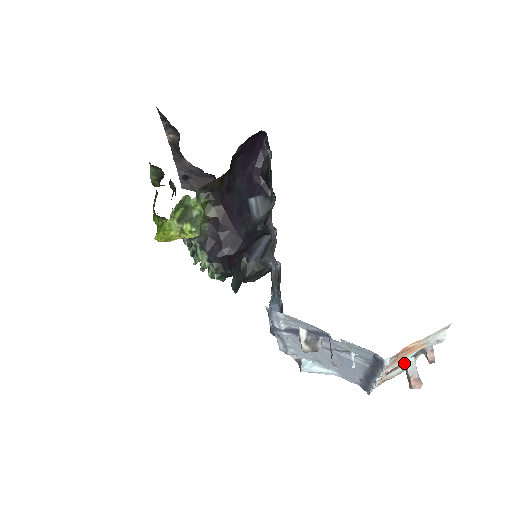
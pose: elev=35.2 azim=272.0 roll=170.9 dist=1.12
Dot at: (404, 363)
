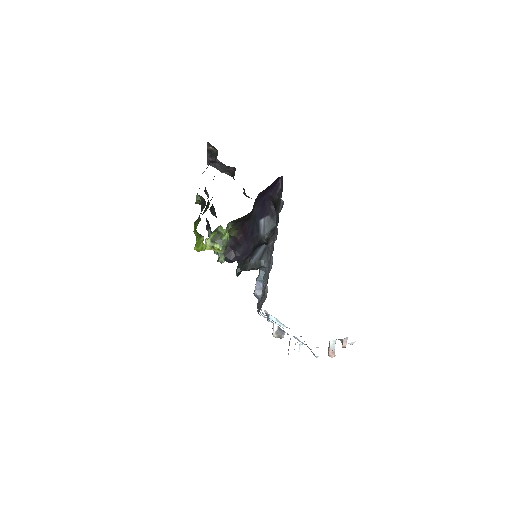
Dot at: (329, 342)
